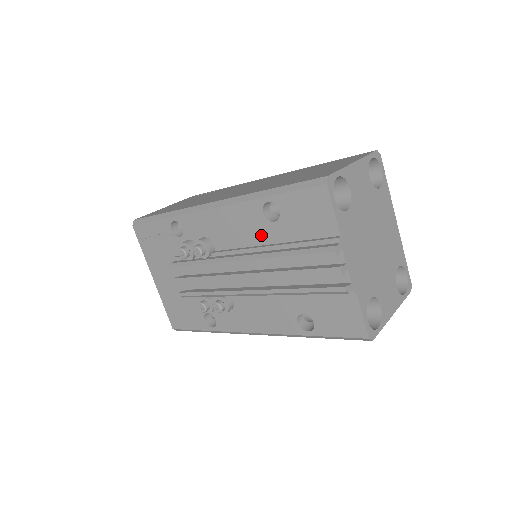
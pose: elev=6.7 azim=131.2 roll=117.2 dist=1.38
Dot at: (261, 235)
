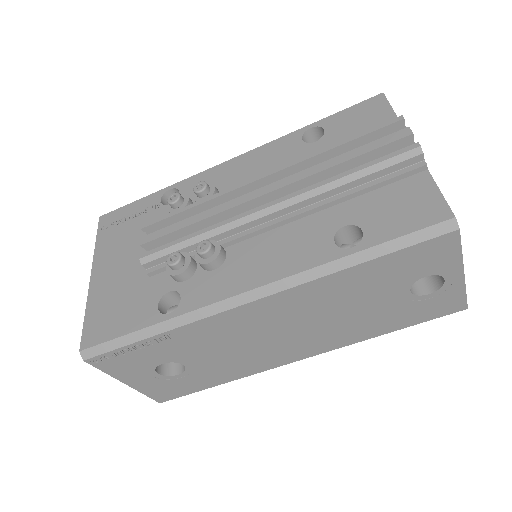
Dot at: (294, 160)
